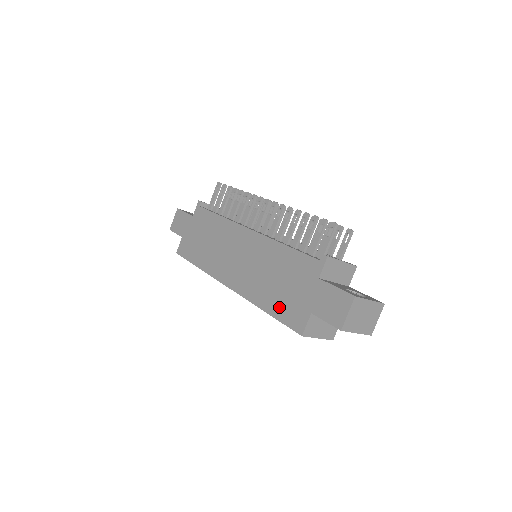
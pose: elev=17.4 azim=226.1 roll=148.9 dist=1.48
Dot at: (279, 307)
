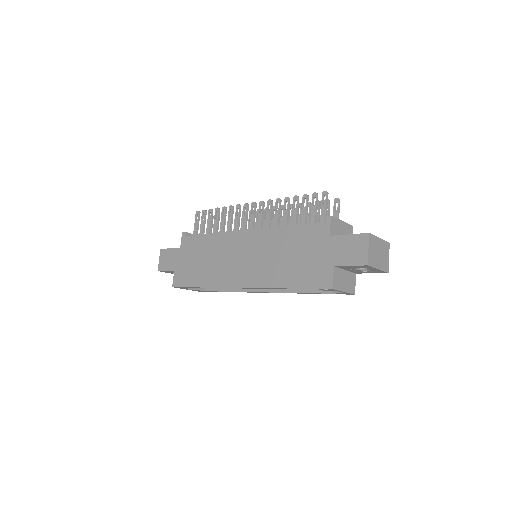
Dot at: (300, 277)
